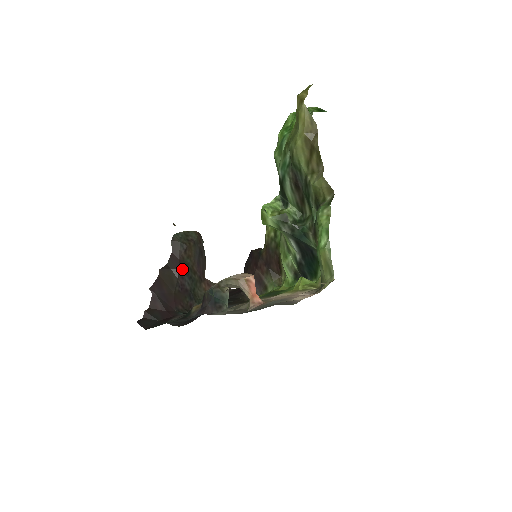
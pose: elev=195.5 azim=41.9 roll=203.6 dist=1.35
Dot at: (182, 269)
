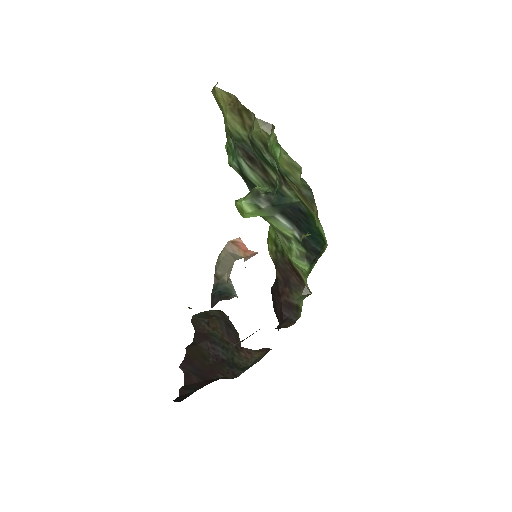
Dot at: (210, 341)
